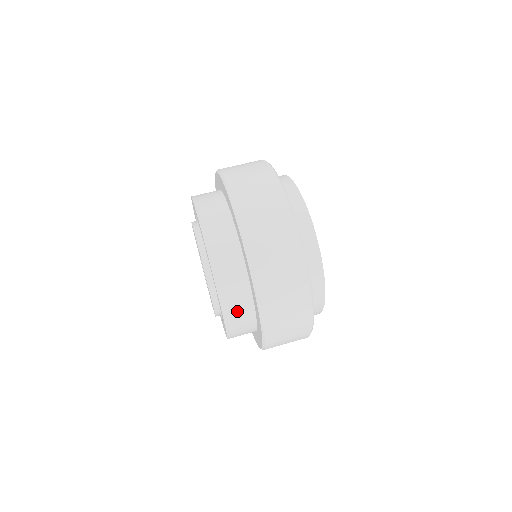
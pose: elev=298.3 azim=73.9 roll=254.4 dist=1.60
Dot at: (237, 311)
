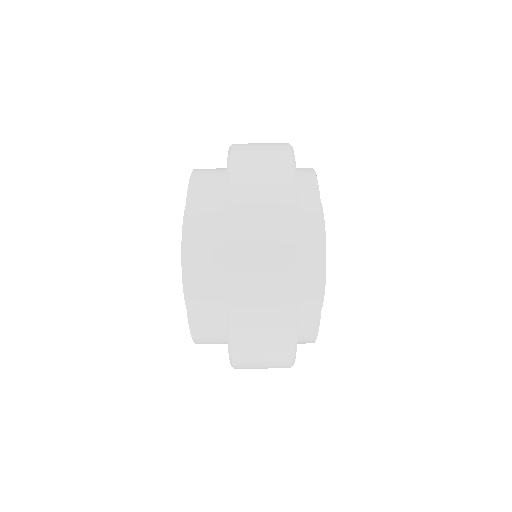
Dot at: occluded
